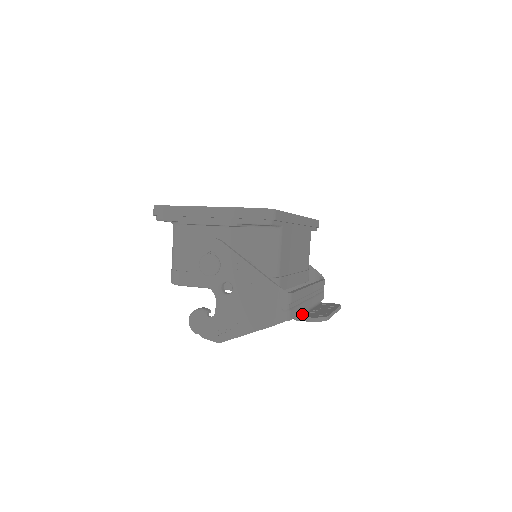
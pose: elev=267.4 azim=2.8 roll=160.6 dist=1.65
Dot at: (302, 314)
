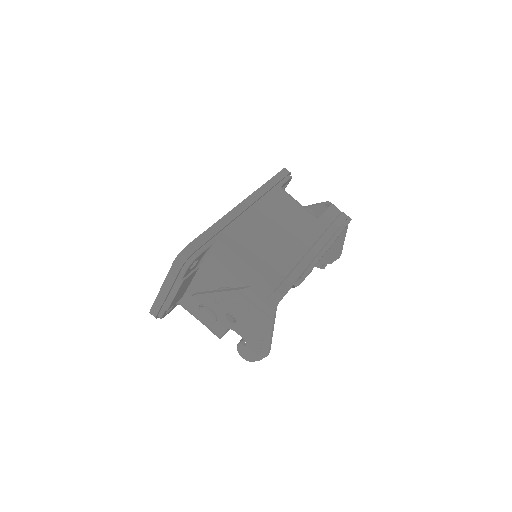
Dot at: (303, 273)
